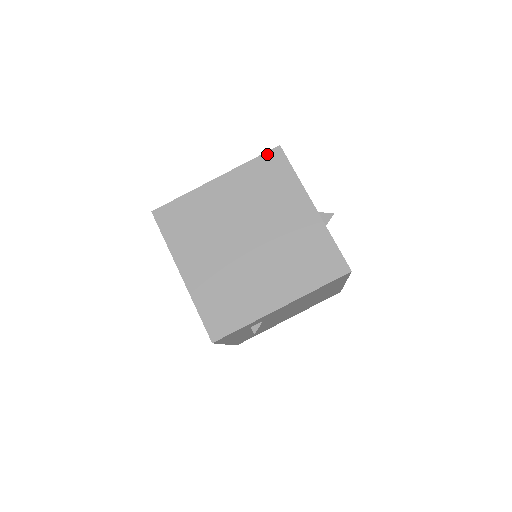
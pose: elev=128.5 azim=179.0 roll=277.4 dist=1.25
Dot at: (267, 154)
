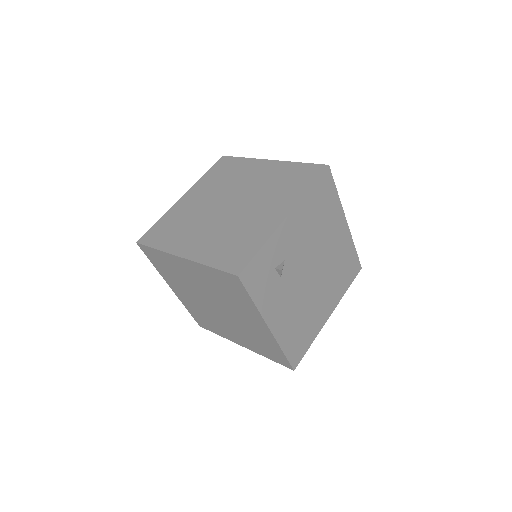
Dot at: (216, 164)
